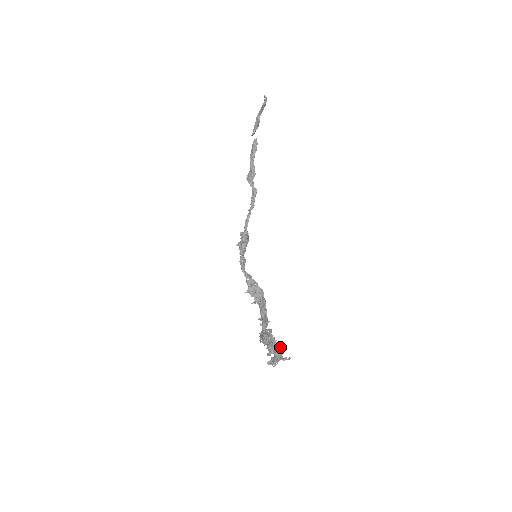
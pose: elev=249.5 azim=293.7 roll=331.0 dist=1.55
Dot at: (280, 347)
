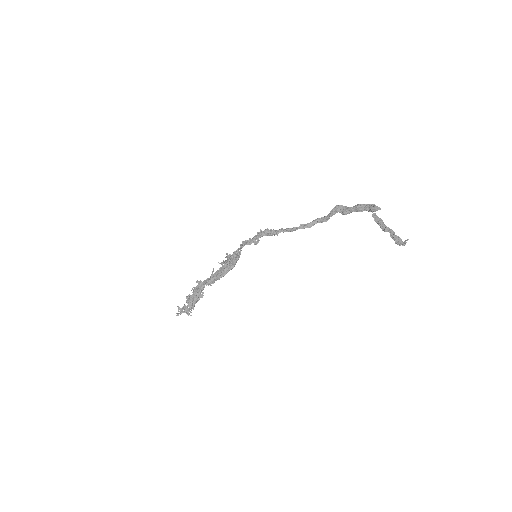
Dot at: (193, 309)
